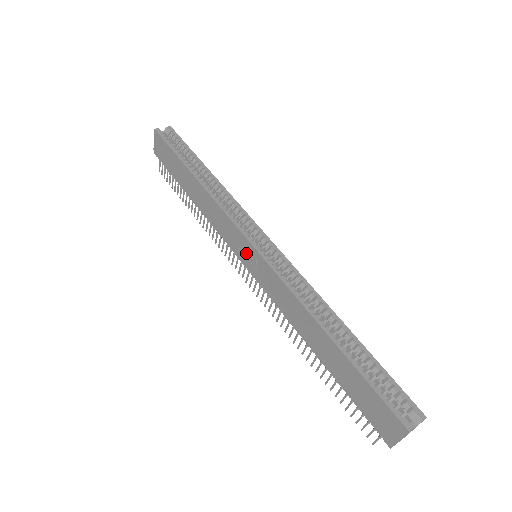
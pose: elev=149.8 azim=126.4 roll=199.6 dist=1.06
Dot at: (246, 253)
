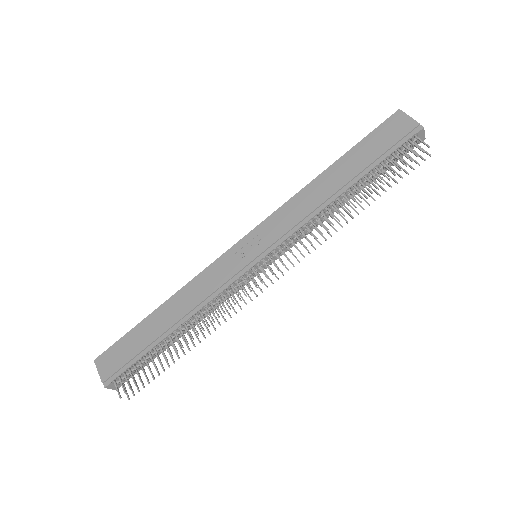
Dot at: (246, 252)
